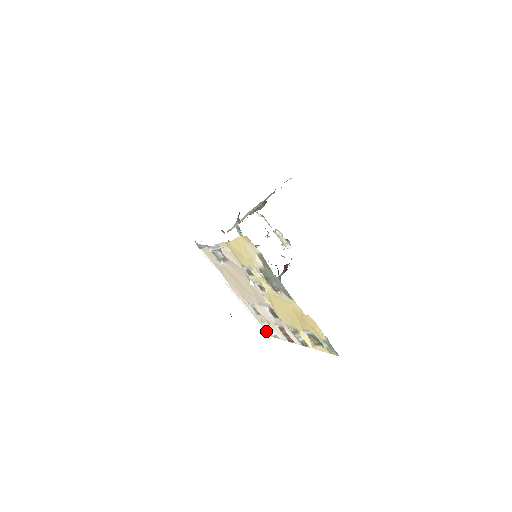
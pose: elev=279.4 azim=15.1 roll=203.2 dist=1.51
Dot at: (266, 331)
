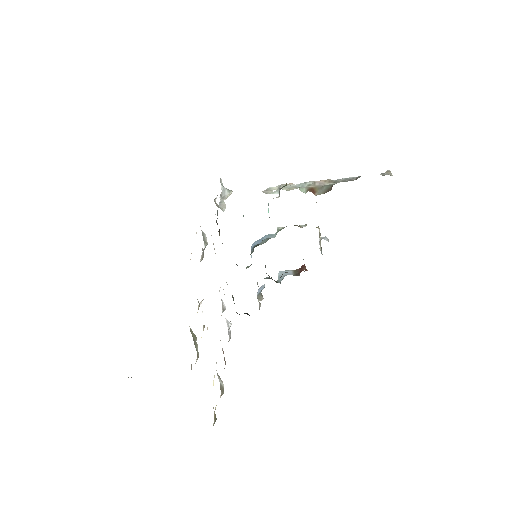
Dot at: occluded
